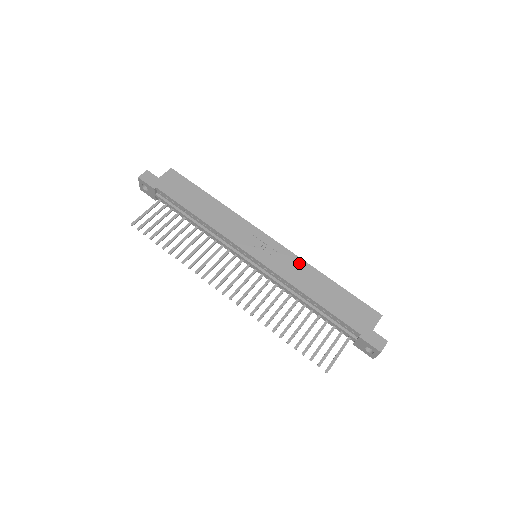
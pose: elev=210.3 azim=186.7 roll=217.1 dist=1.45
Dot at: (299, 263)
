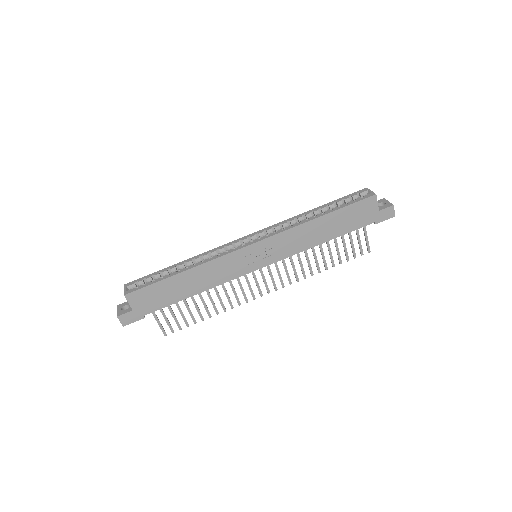
Dot at: (292, 234)
